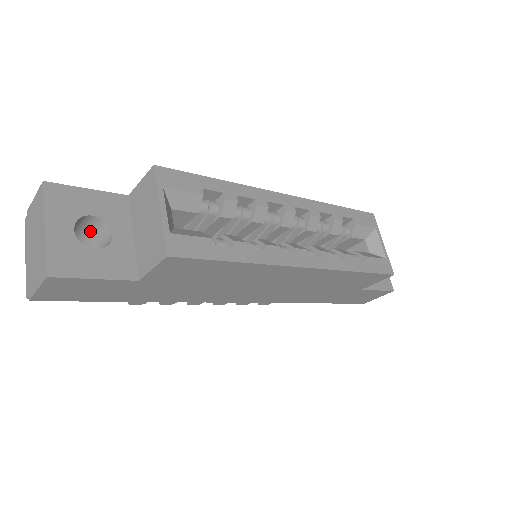
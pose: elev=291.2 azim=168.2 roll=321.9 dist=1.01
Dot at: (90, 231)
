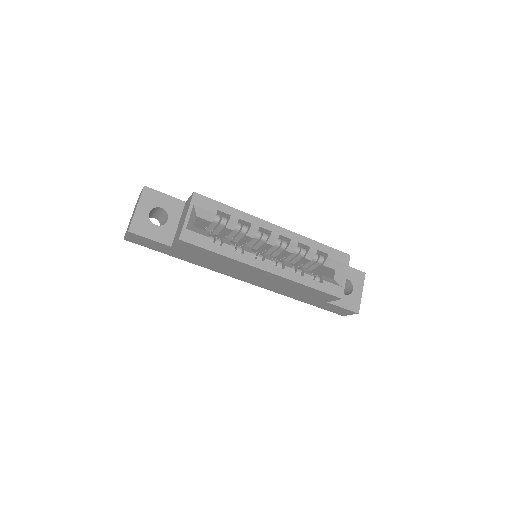
Dot at: (162, 215)
